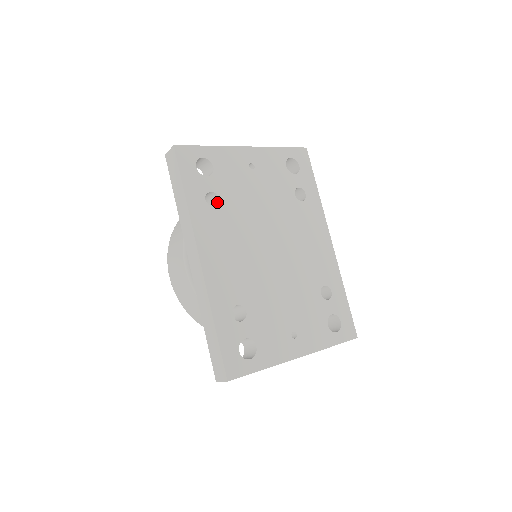
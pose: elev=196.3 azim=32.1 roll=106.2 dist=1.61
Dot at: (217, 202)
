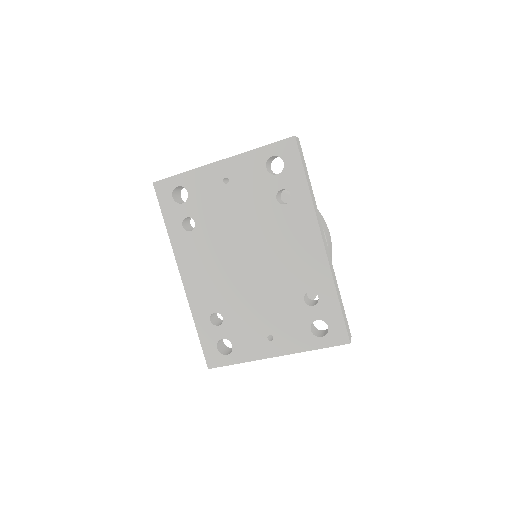
Dot at: (196, 223)
